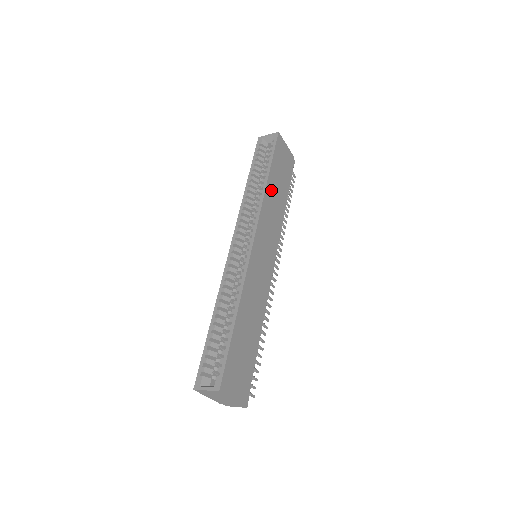
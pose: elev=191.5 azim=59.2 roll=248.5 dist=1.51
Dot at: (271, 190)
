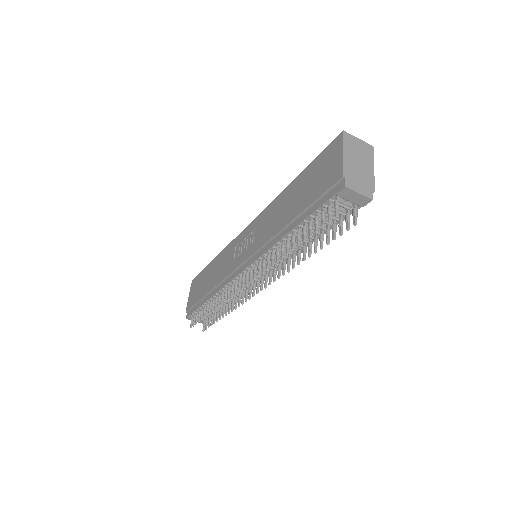
Dot at: occluded
